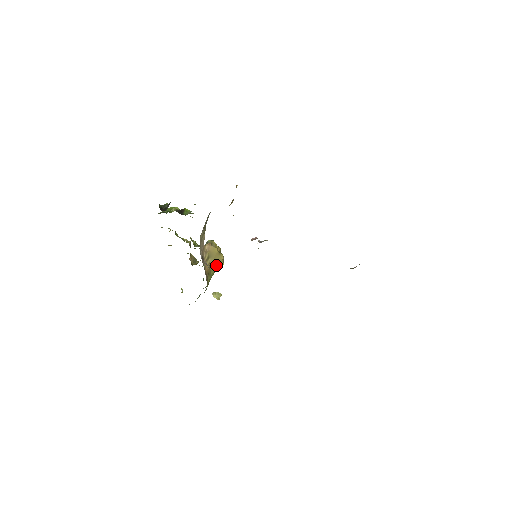
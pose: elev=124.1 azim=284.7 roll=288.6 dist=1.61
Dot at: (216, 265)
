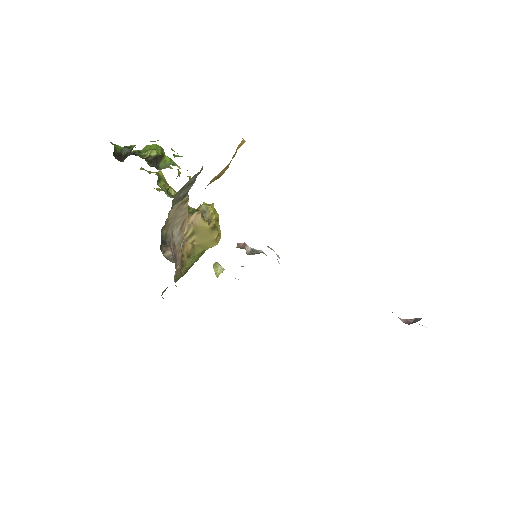
Dot at: (205, 244)
